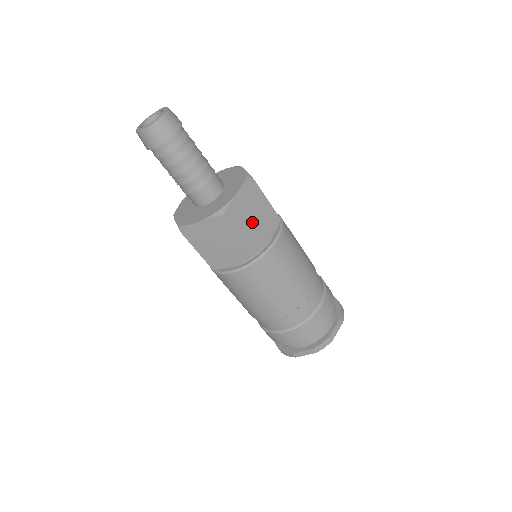
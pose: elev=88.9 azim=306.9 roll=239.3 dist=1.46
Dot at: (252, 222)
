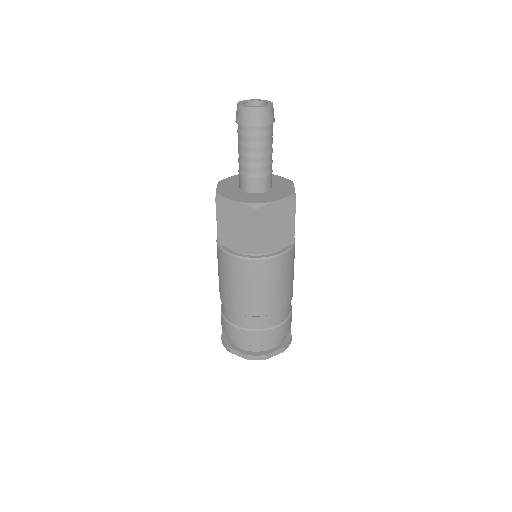
Dot at: (272, 229)
